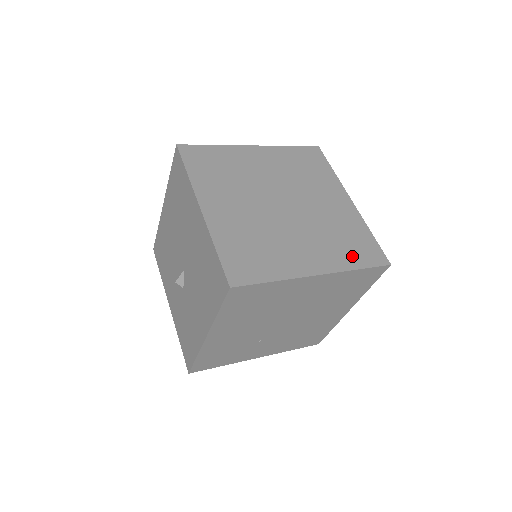
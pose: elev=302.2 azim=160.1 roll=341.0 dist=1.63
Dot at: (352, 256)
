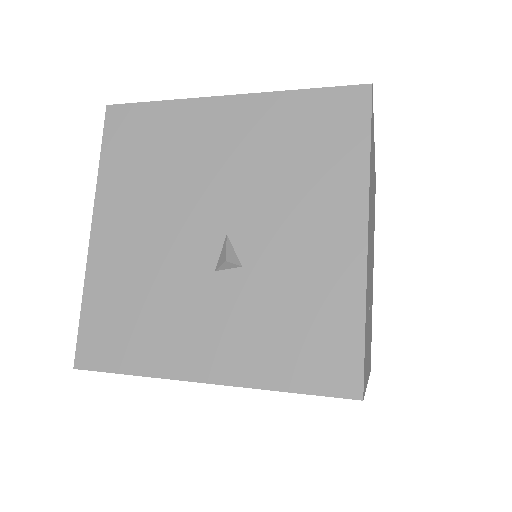
Dot at: occluded
